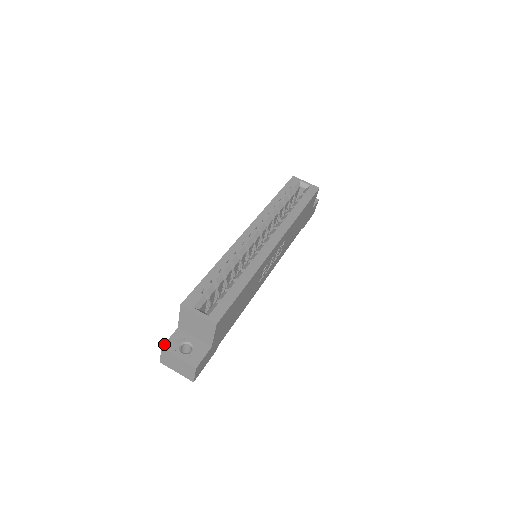
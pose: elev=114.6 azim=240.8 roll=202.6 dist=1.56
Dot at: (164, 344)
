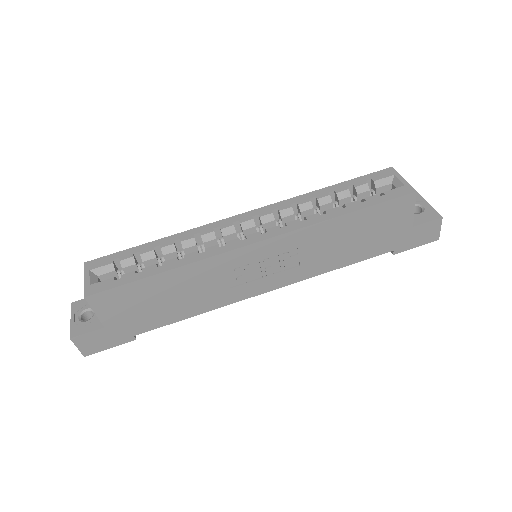
Dot at: (77, 301)
